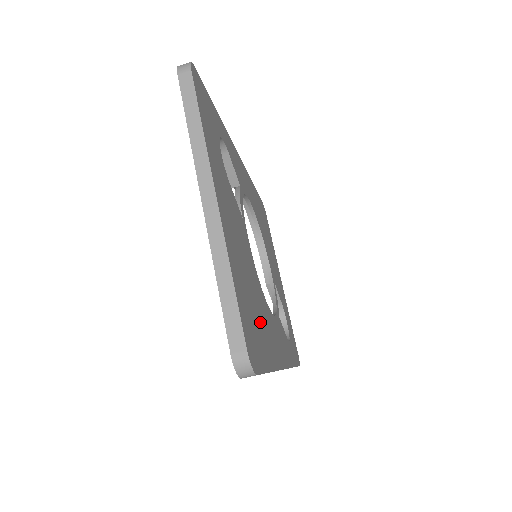
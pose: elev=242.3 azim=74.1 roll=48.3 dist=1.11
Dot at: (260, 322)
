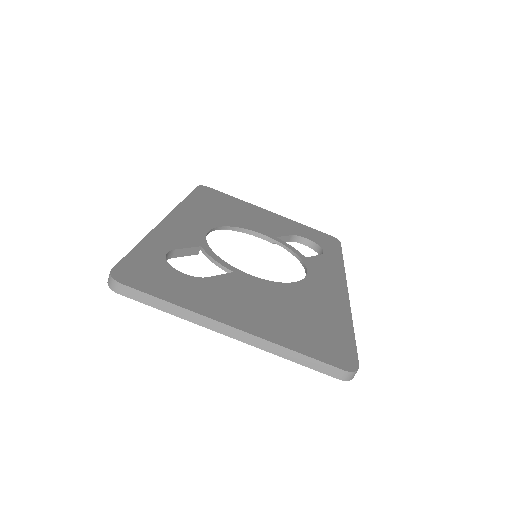
Dot at: (318, 317)
